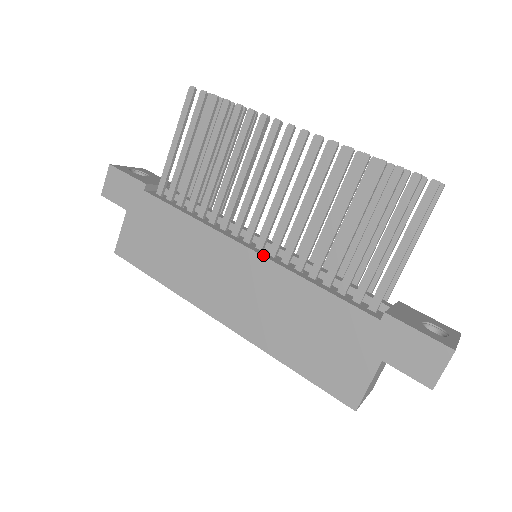
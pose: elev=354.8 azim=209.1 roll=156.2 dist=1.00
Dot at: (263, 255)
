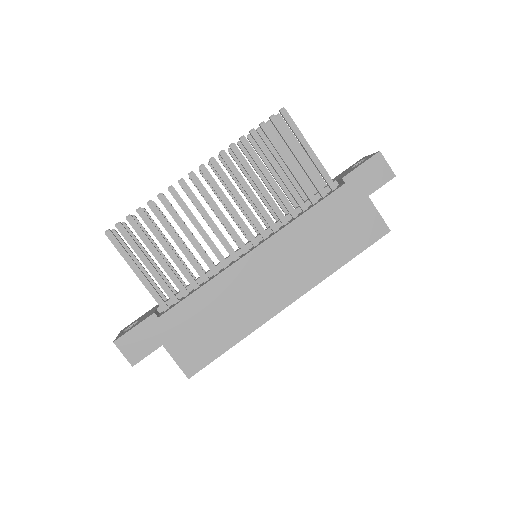
Dot at: (265, 240)
